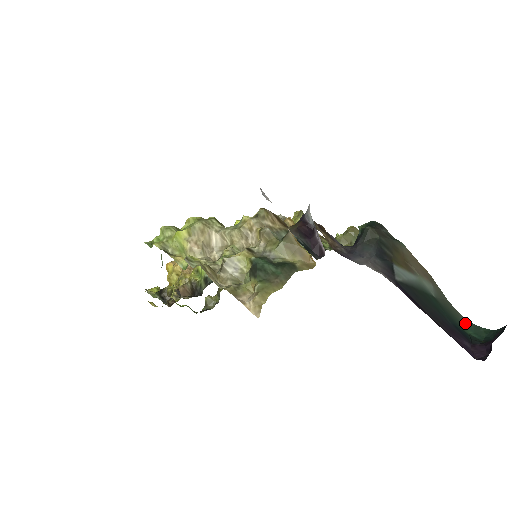
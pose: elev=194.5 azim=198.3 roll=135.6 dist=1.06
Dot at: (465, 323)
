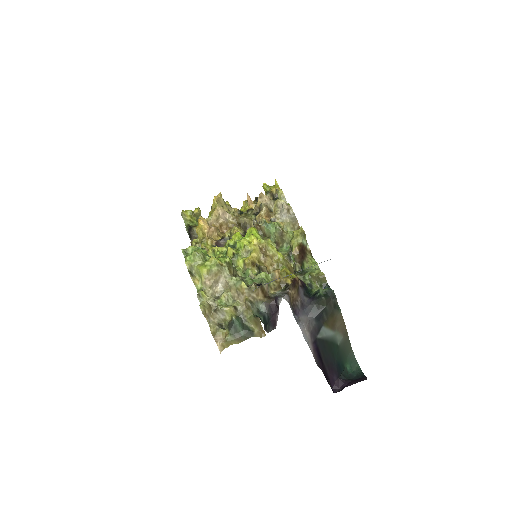
Dot at: (350, 358)
